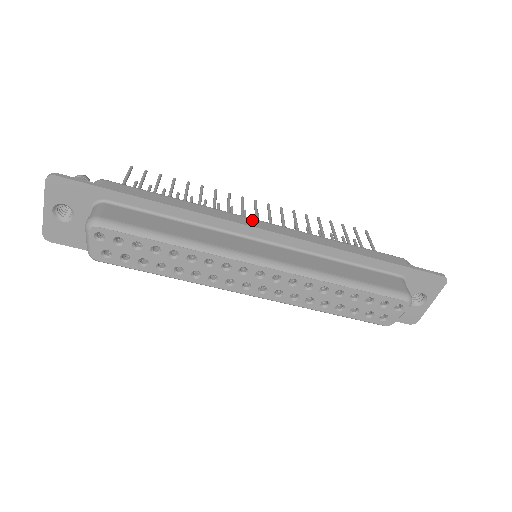
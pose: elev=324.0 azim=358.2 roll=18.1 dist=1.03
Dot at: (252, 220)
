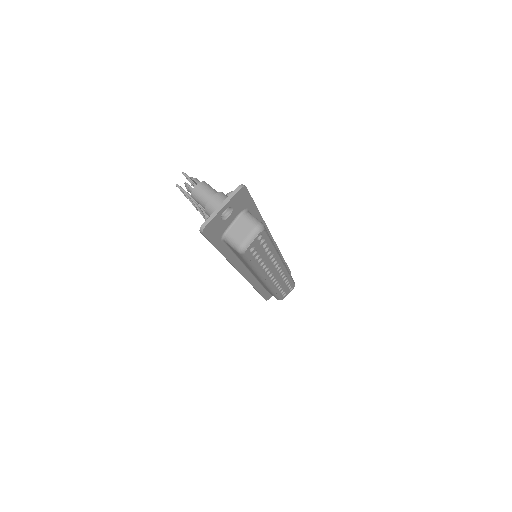
Dot at: occluded
